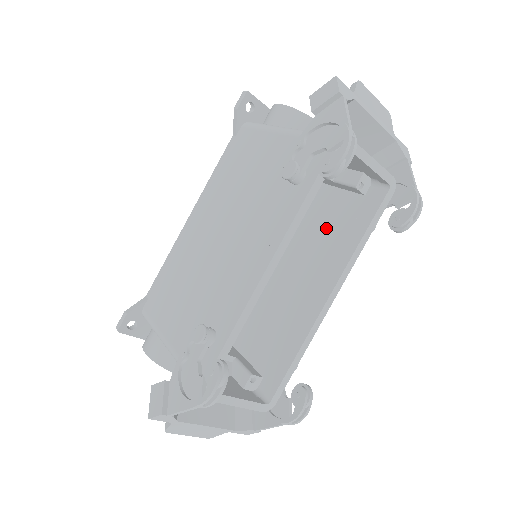
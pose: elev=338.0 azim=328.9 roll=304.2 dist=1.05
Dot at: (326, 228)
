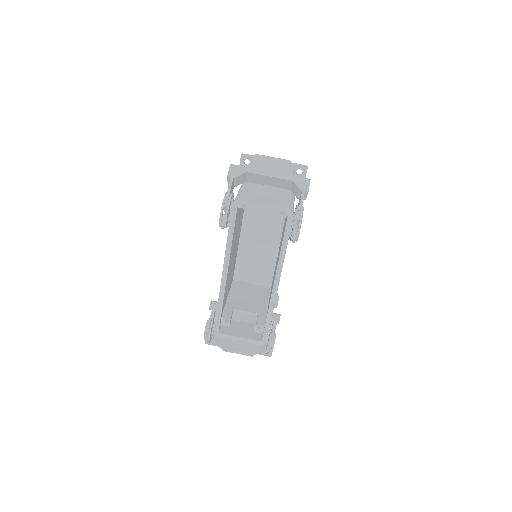
Dot at: occluded
